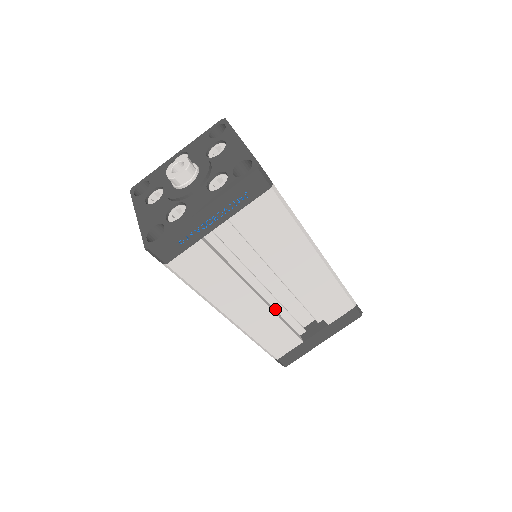
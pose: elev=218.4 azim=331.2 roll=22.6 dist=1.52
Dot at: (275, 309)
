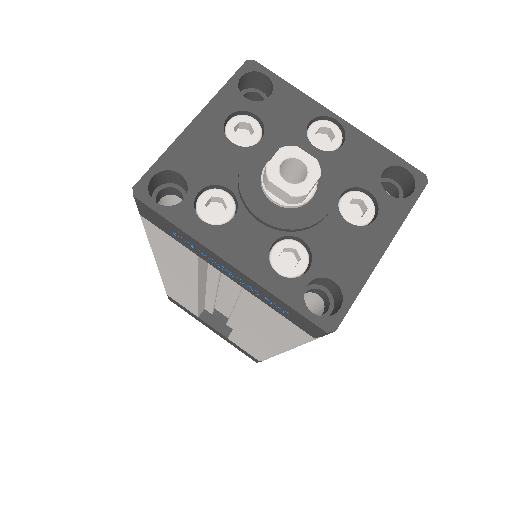
Dot at: (206, 295)
